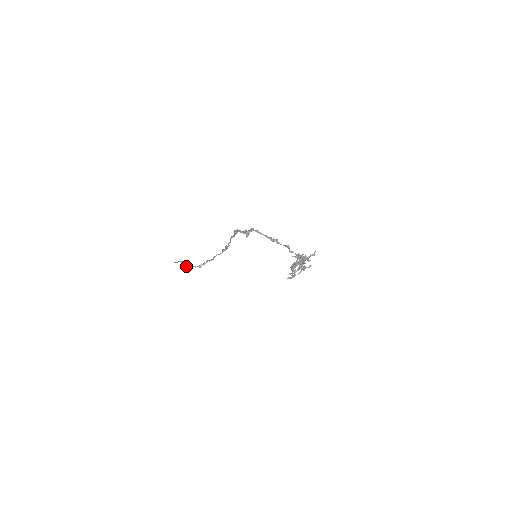
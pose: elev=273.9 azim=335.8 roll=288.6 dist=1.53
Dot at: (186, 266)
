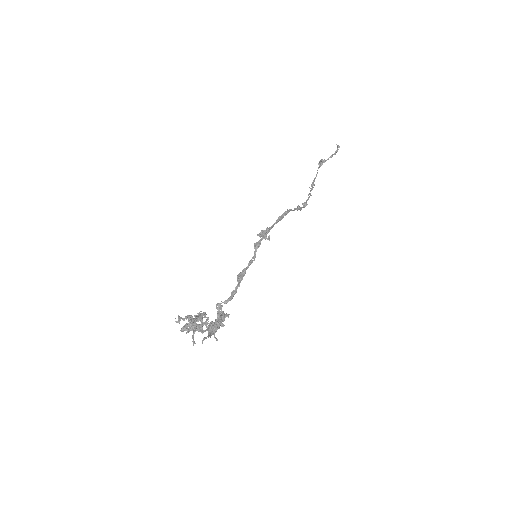
Dot at: (318, 163)
